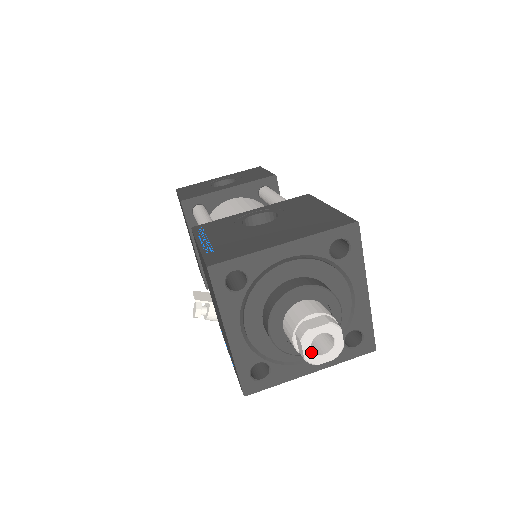
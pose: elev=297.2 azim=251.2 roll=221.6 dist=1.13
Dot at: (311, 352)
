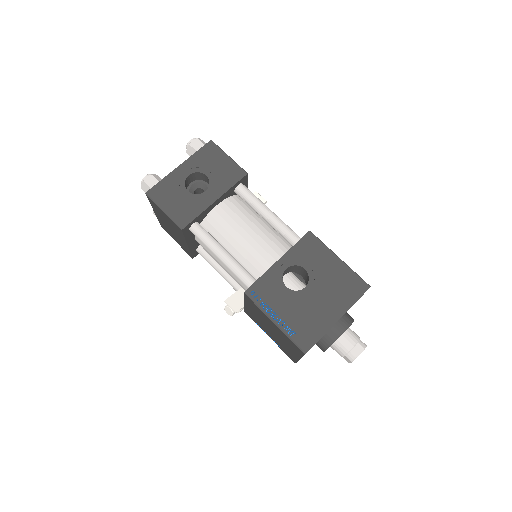
Dot at: occluded
